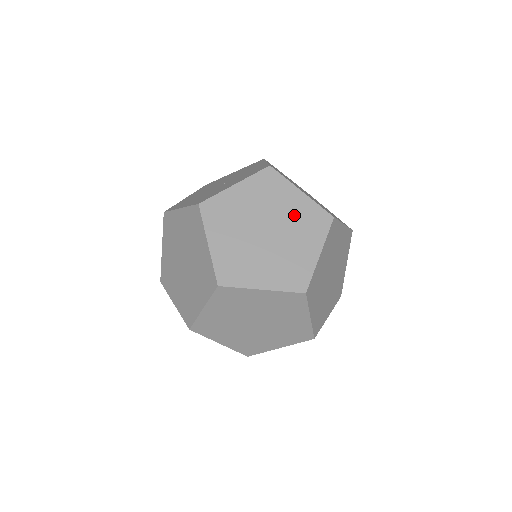
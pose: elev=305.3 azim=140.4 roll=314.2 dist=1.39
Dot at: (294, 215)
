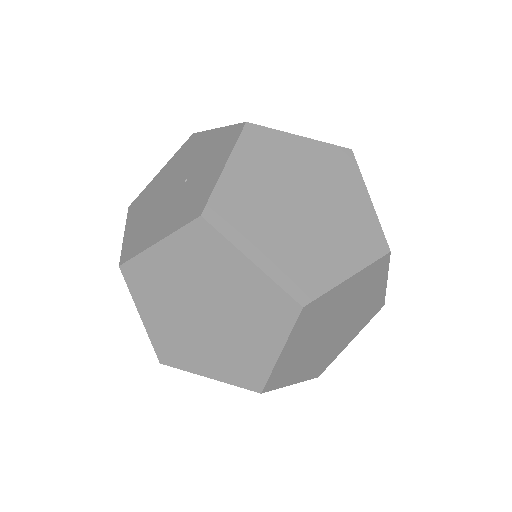
Dot at: (314, 169)
